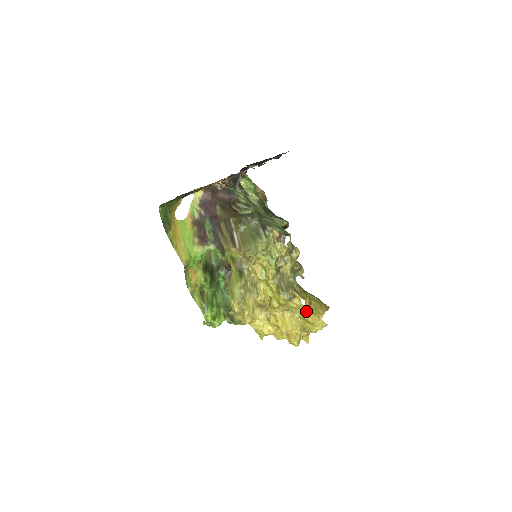
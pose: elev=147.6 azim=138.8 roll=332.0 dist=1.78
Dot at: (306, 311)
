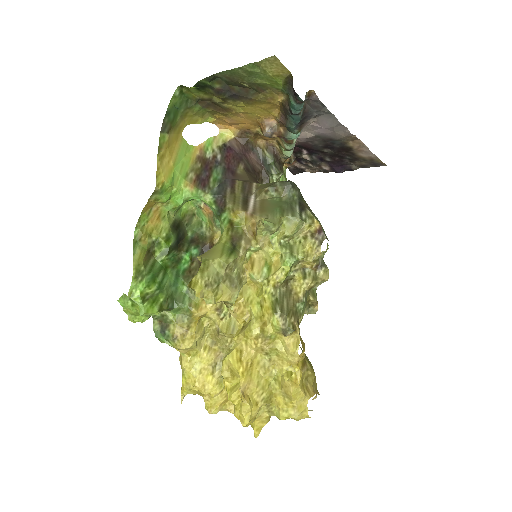
Dot at: (293, 371)
